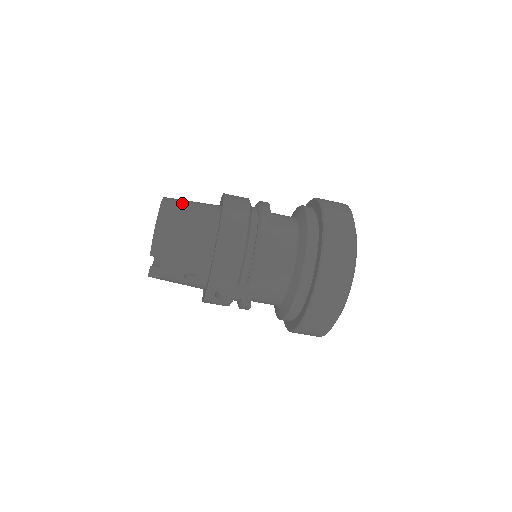
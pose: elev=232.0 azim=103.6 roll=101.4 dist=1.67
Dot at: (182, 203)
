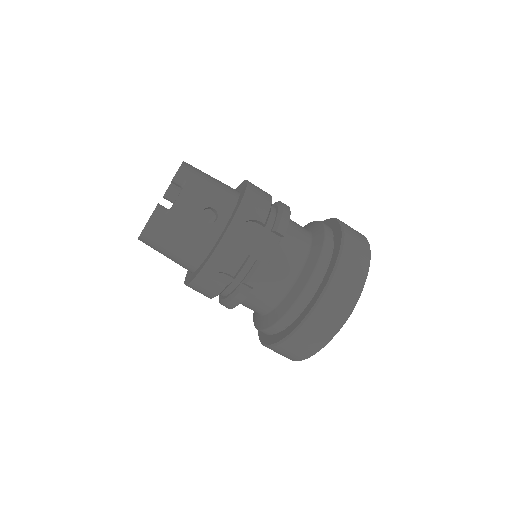
Dot at: occluded
